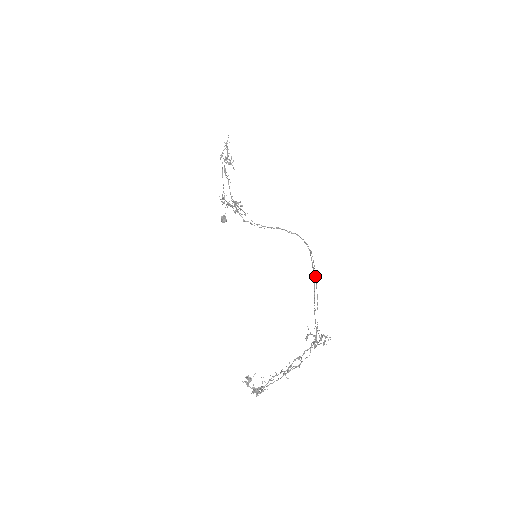
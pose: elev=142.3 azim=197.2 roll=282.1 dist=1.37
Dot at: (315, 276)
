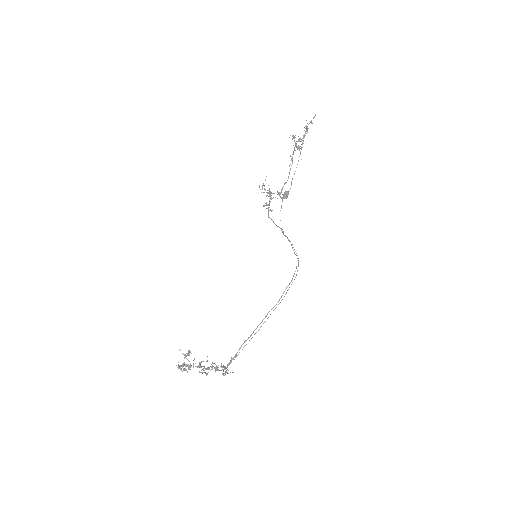
Dot at: occluded
